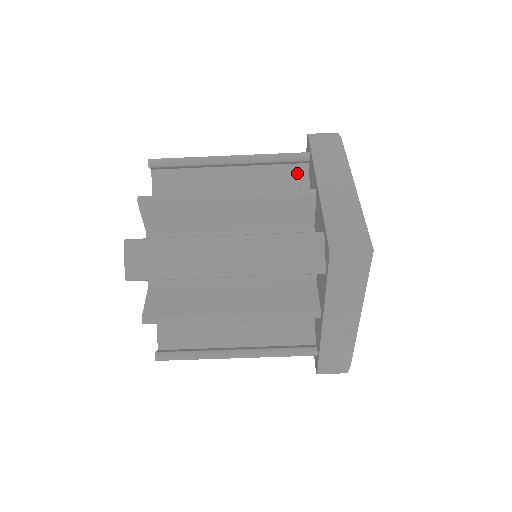
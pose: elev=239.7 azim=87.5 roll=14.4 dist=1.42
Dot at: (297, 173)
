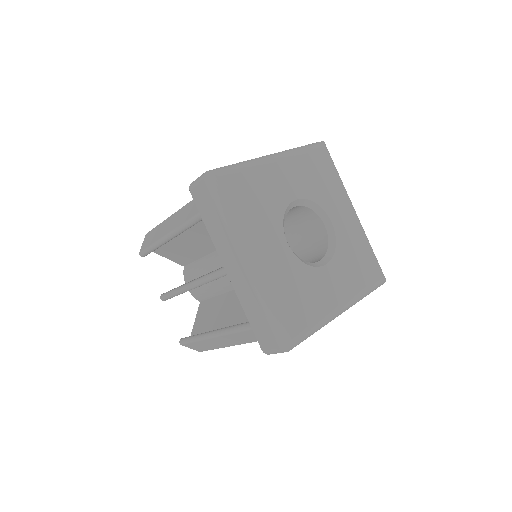
Dot at: occluded
